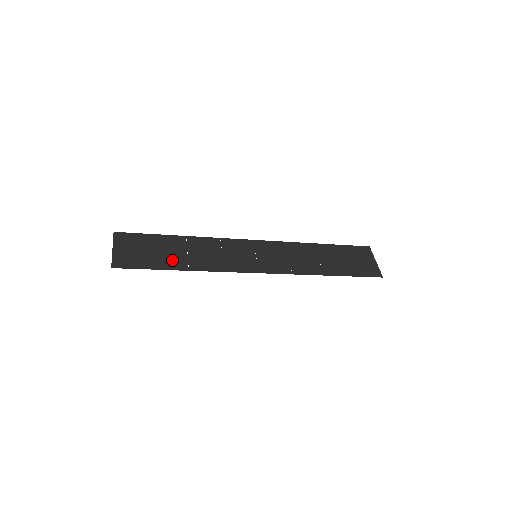
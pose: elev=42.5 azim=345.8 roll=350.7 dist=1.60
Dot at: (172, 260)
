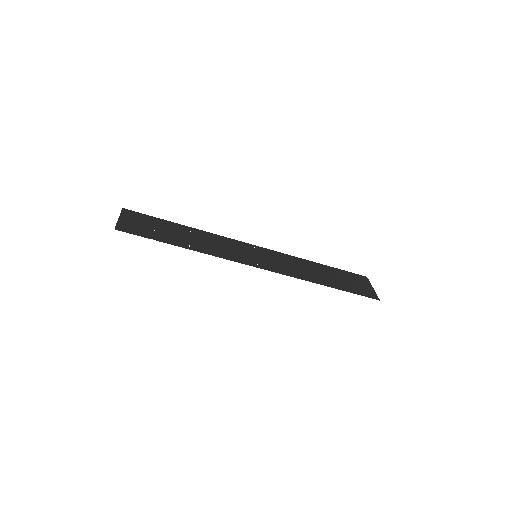
Dot at: (174, 239)
